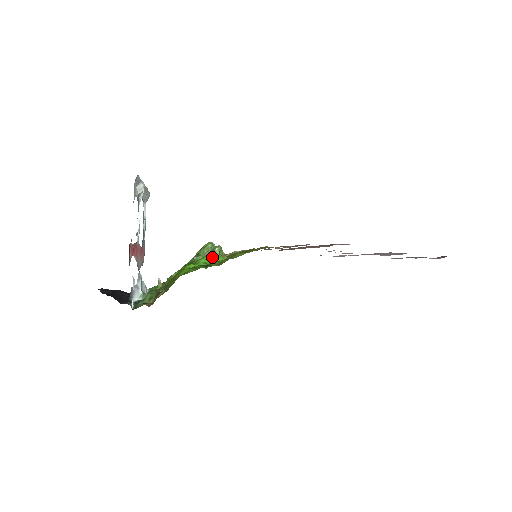
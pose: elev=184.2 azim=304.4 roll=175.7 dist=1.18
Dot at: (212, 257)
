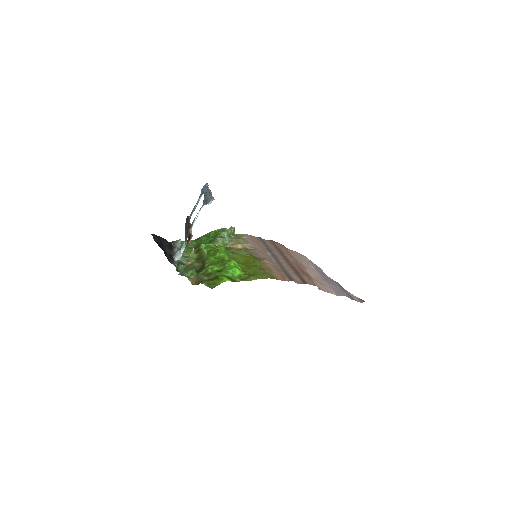
Dot at: (237, 270)
